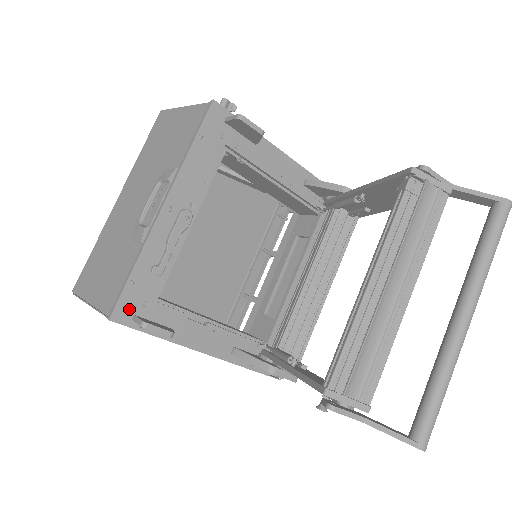
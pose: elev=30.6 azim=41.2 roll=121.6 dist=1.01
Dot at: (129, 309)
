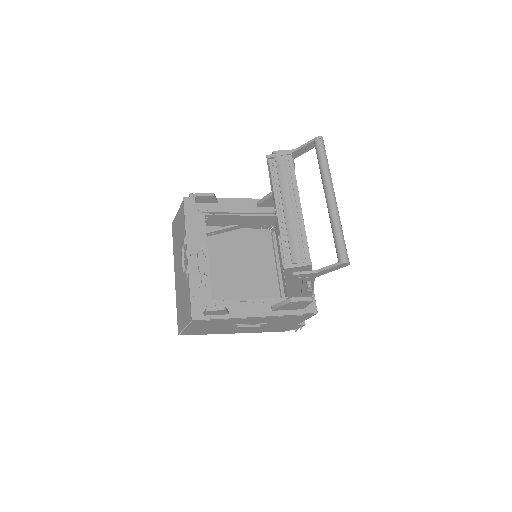
Dot at: (199, 311)
